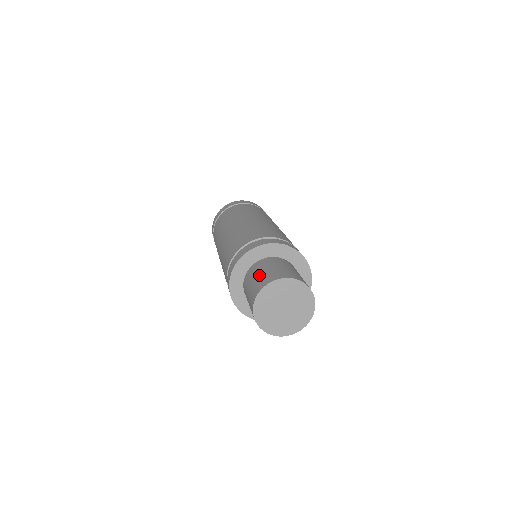
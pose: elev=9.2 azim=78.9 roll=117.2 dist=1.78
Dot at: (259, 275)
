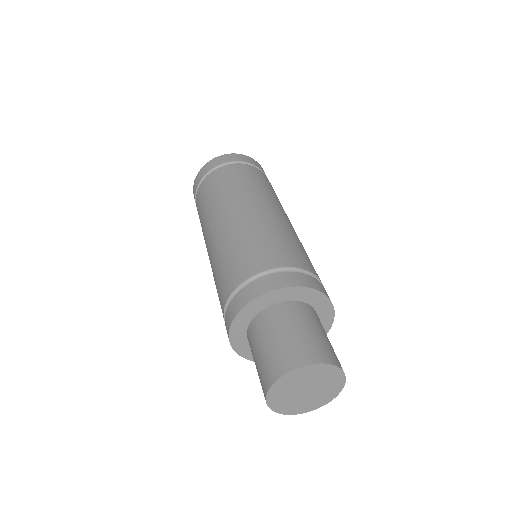
Dot at: (278, 340)
